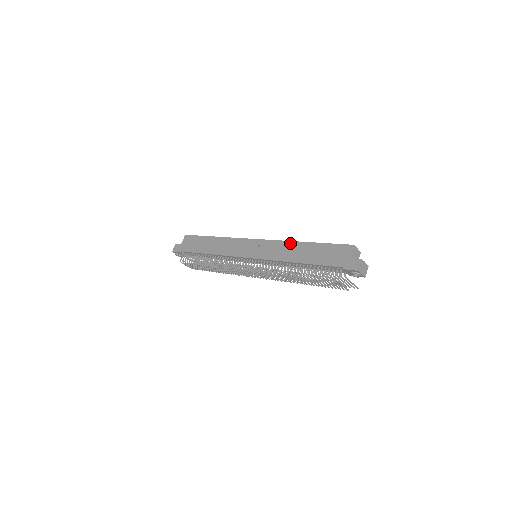
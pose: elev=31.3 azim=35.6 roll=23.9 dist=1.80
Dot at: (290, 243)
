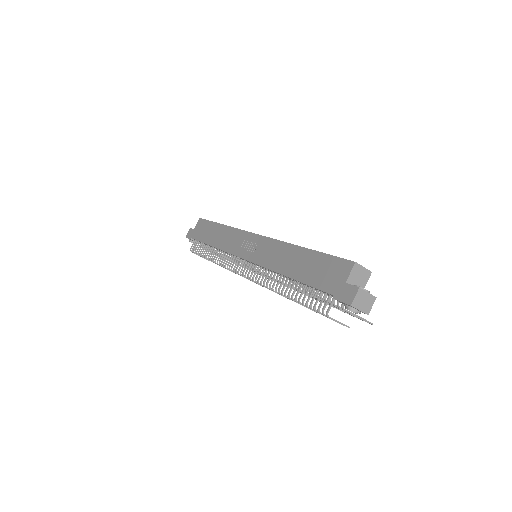
Dot at: (286, 245)
